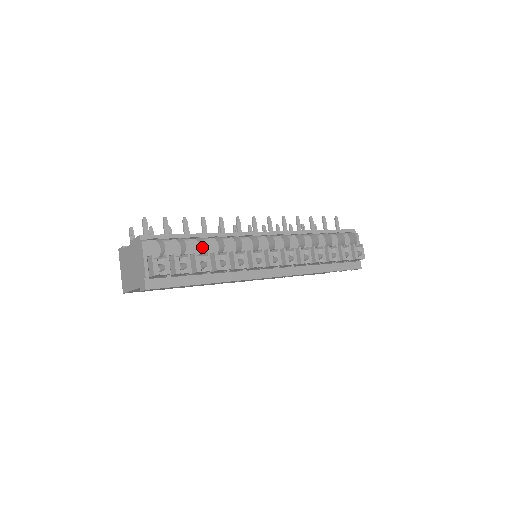
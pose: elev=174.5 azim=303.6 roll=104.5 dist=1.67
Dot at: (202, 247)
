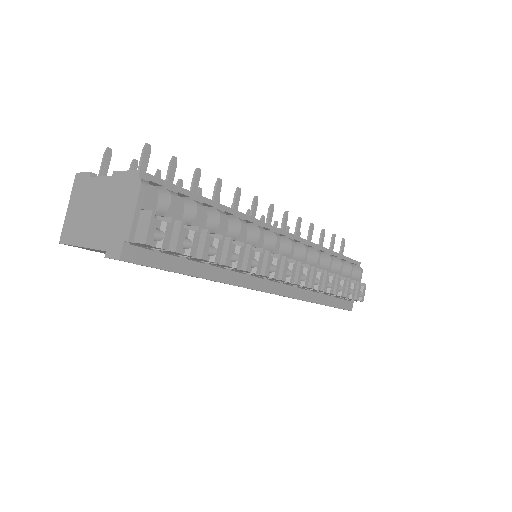
Dot at: (211, 222)
